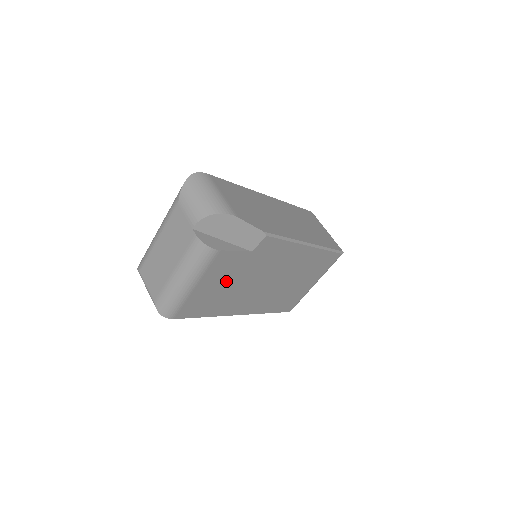
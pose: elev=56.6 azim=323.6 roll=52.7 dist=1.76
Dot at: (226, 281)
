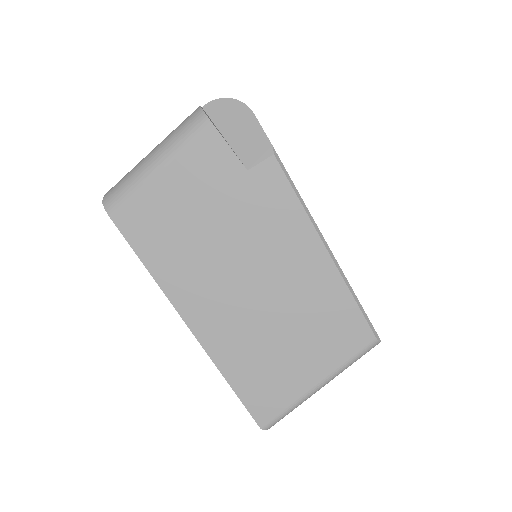
Dot at: (198, 205)
